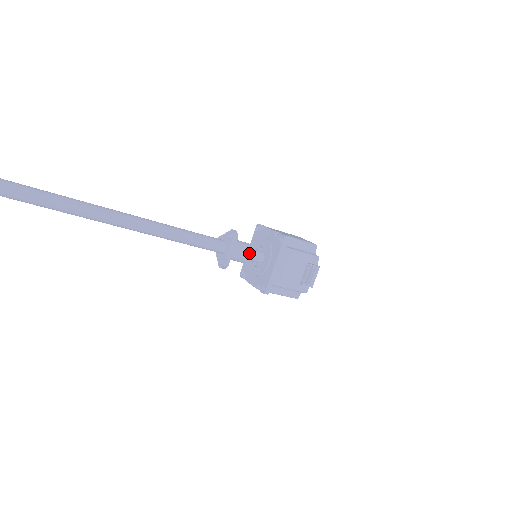
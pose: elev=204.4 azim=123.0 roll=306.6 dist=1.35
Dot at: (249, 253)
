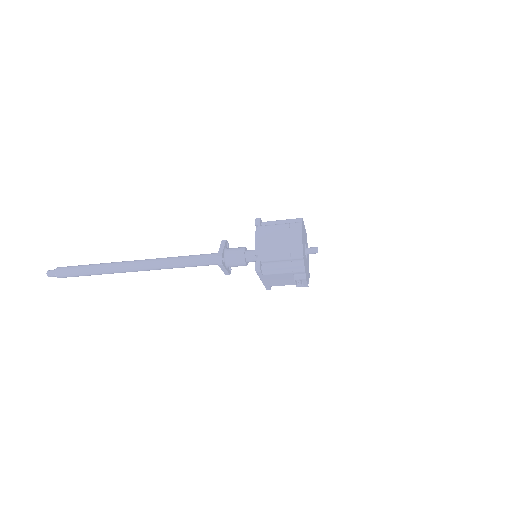
Dot at: (243, 264)
